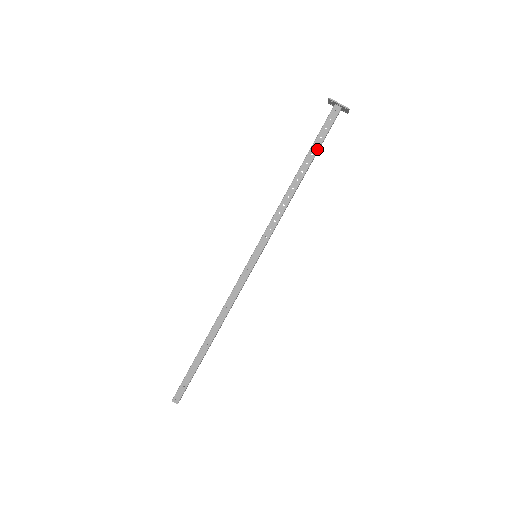
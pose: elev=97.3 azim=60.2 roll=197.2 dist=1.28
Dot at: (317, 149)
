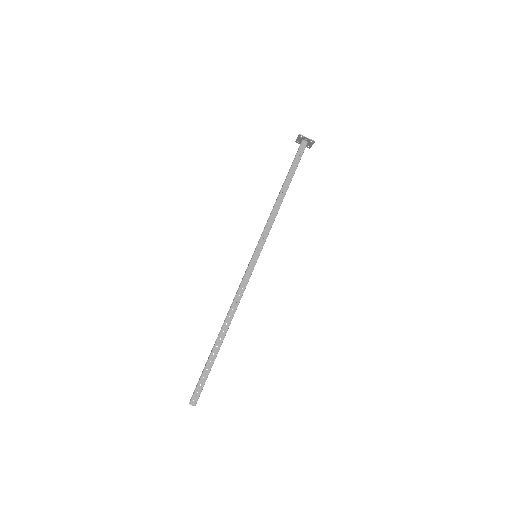
Dot at: (295, 170)
